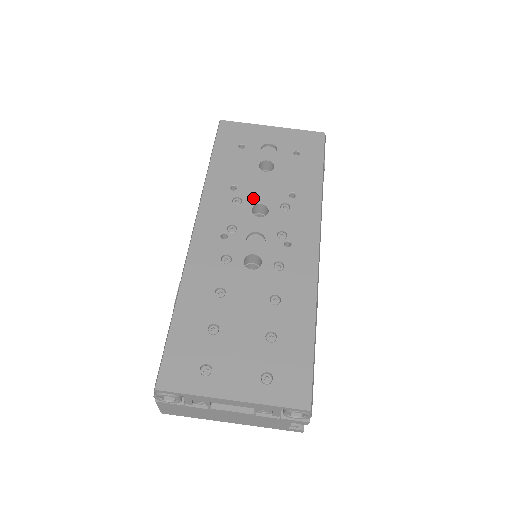
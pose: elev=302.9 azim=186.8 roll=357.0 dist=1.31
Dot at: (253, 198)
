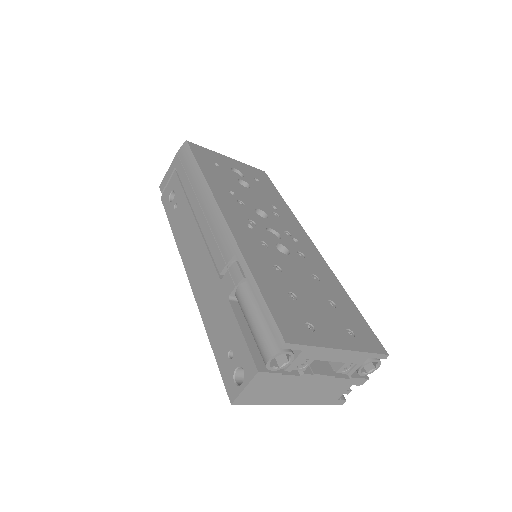
Dot at: (251, 203)
